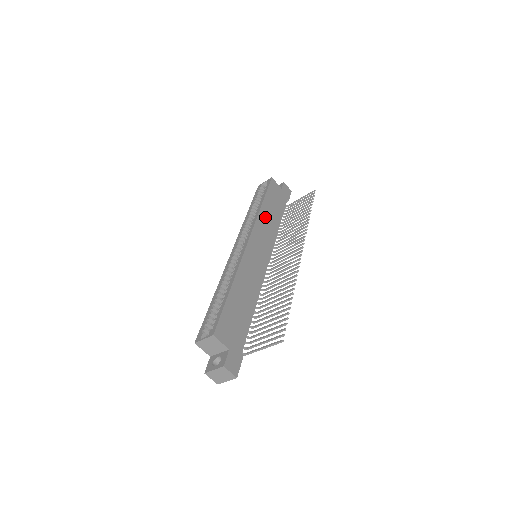
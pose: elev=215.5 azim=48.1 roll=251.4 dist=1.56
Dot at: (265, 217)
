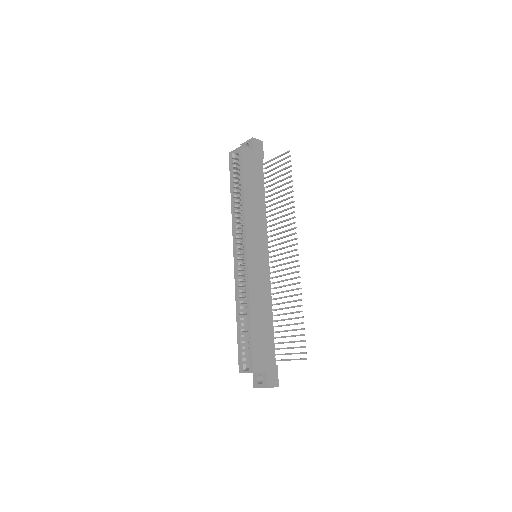
Dot at: (251, 208)
